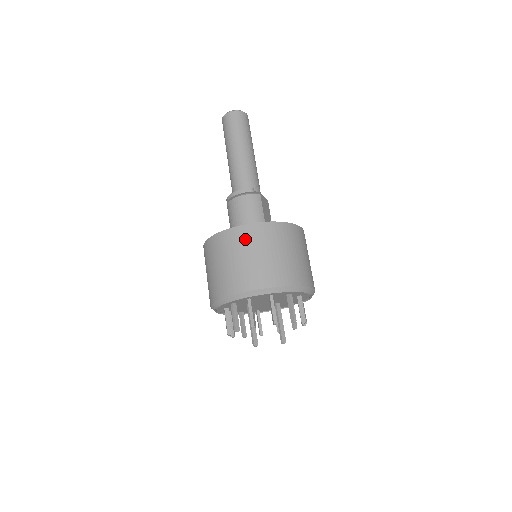
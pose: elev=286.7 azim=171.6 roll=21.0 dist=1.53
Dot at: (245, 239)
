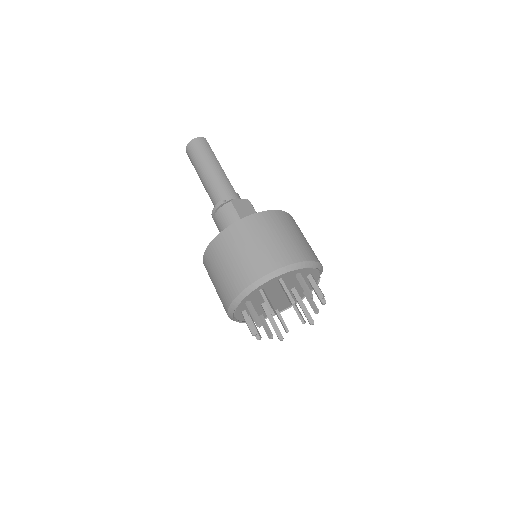
Dot at: (217, 253)
